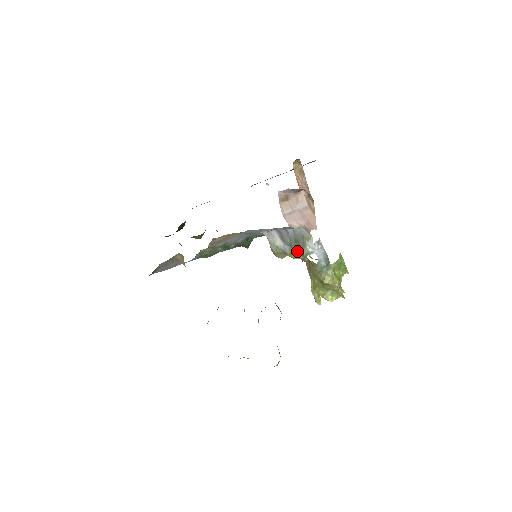
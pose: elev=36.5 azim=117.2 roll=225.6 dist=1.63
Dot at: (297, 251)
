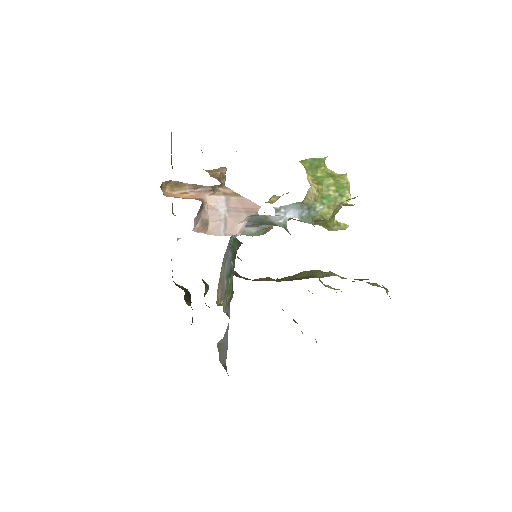
Dot at: occluded
